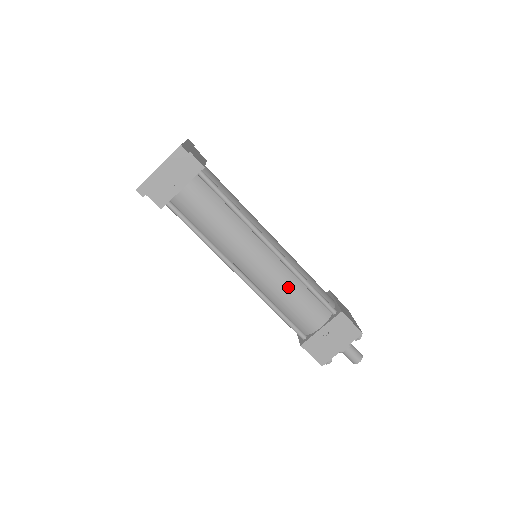
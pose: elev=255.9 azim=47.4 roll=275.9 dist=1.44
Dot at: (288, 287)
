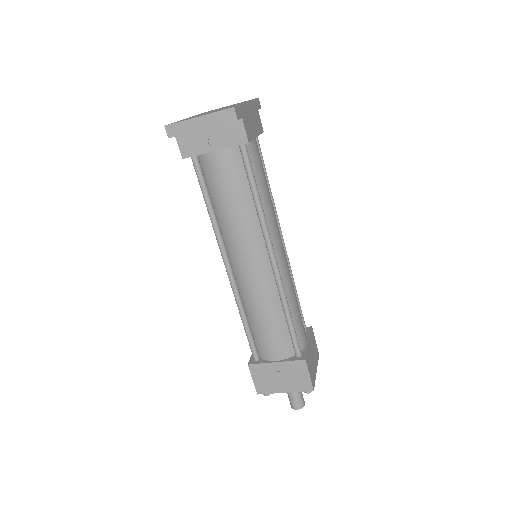
Dot at: (267, 306)
